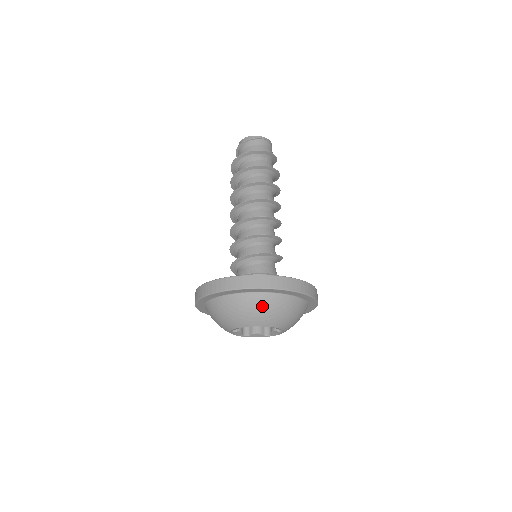
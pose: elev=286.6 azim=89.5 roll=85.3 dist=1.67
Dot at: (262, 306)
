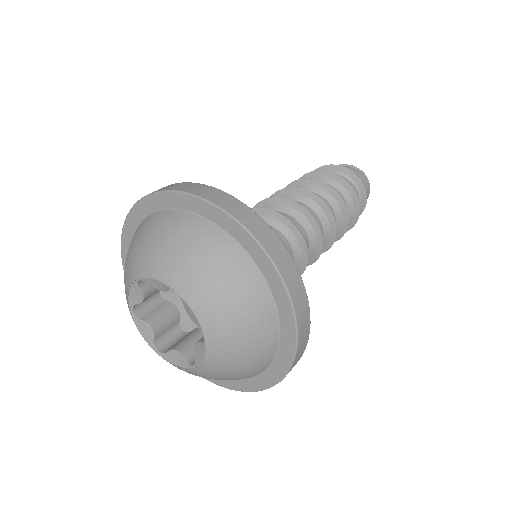
Dot at: (175, 234)
